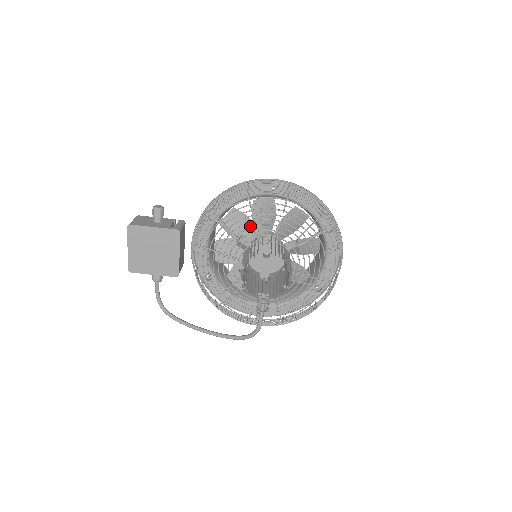
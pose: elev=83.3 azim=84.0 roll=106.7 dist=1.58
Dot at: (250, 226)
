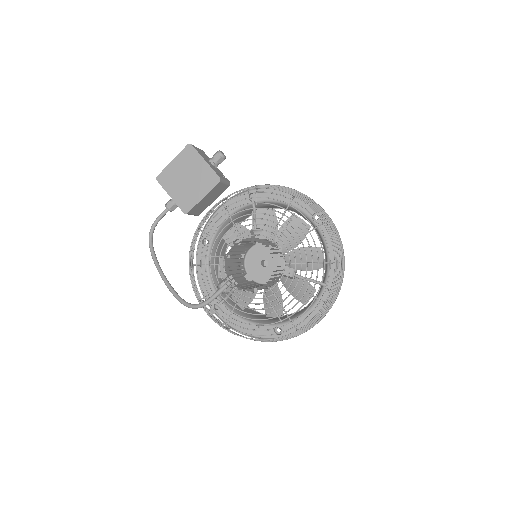
Dot at: occluded
